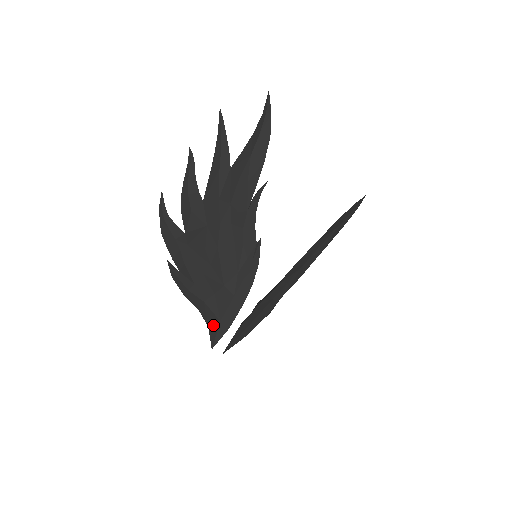
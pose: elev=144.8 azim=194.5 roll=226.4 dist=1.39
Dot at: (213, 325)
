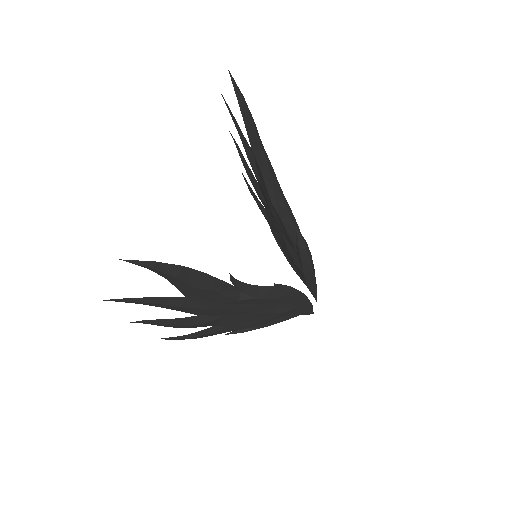
Dot at: occluded
